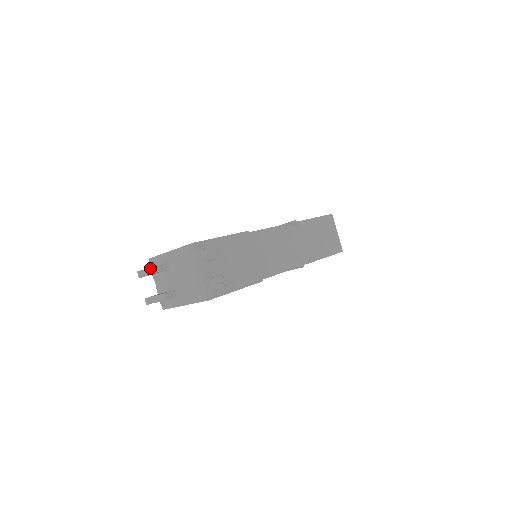
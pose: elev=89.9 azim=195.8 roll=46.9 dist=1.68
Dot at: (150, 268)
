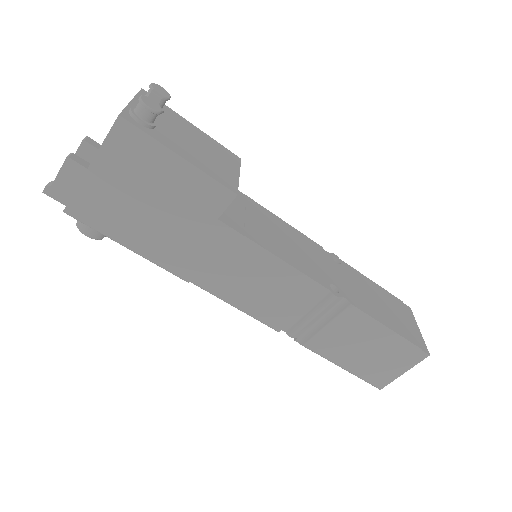
Dot at: occluded
